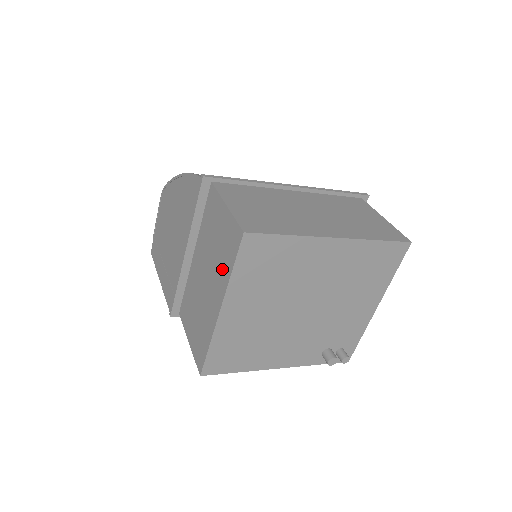
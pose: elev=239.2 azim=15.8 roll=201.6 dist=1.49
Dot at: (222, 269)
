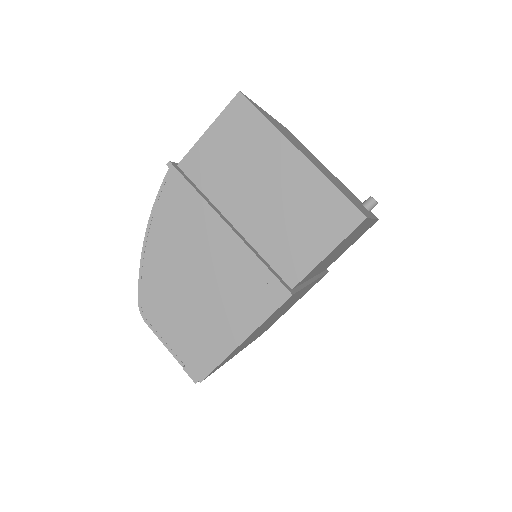
Dot at: (262, 142)
